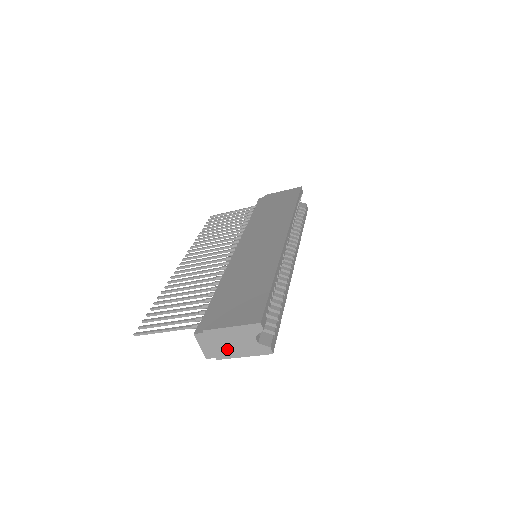
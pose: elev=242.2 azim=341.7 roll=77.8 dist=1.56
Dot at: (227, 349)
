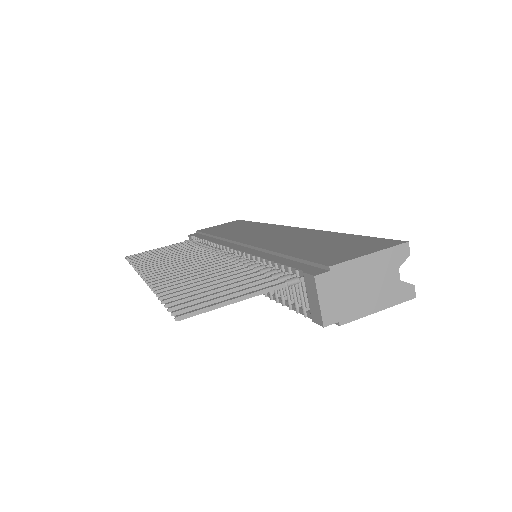
Dot at: (358, 300)
